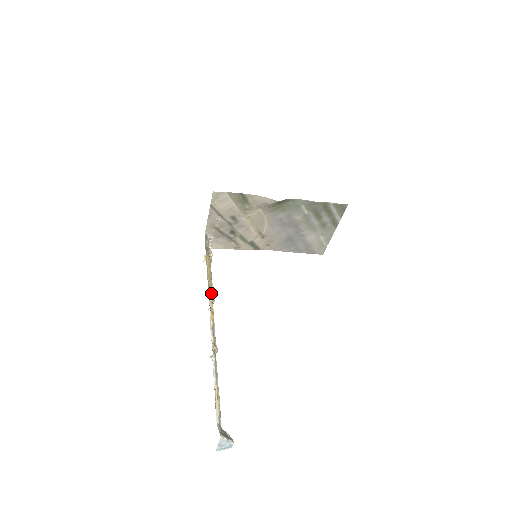
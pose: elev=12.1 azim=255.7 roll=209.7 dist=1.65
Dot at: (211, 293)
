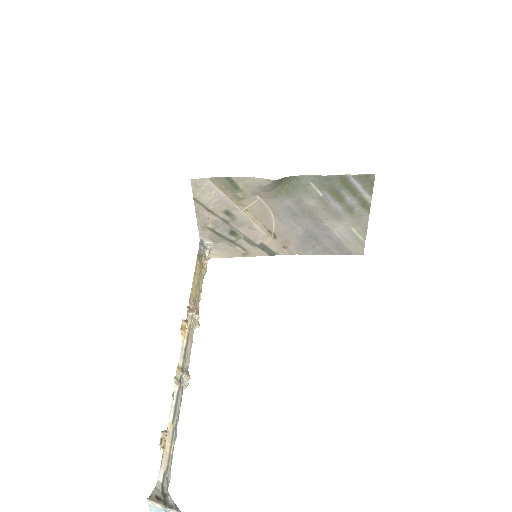
Dot at: (193, 305)
